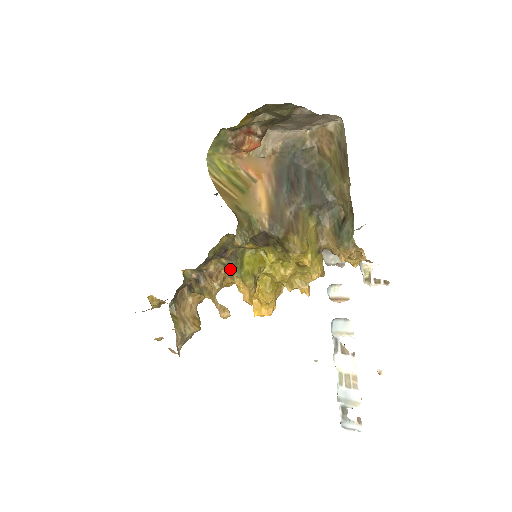
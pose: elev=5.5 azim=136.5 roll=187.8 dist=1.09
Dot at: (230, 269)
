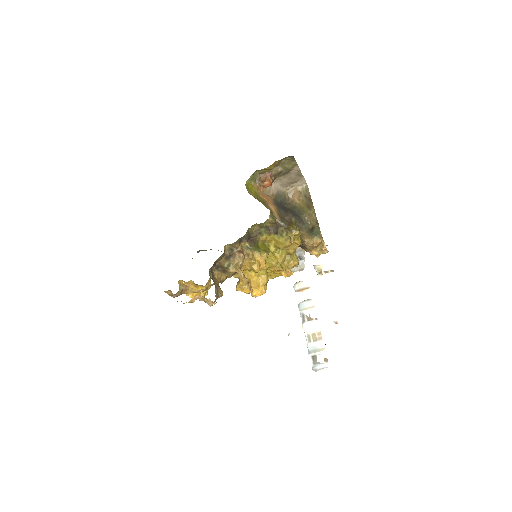
Dot at: (251, 249)
